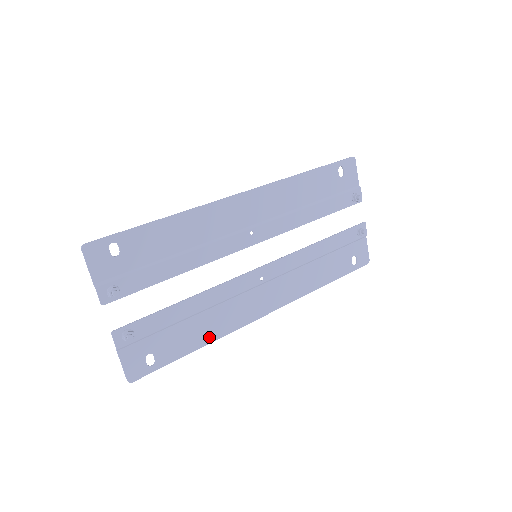
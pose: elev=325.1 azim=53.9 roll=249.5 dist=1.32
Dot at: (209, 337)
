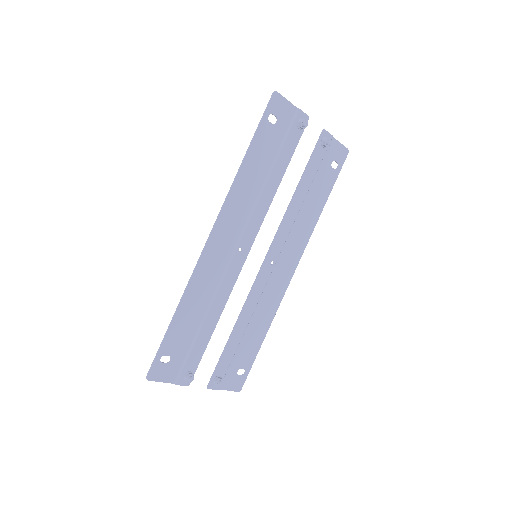
Dot at: (266, 326)
